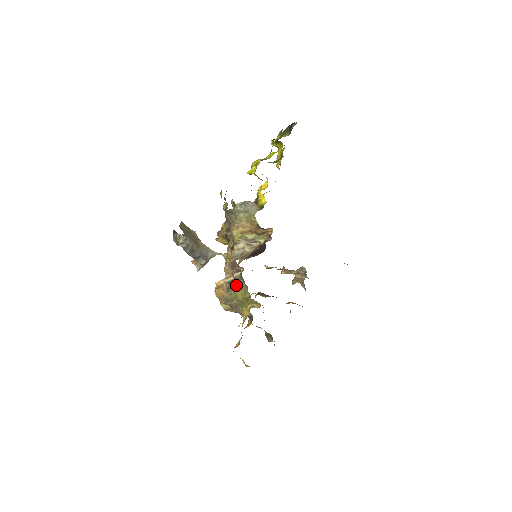
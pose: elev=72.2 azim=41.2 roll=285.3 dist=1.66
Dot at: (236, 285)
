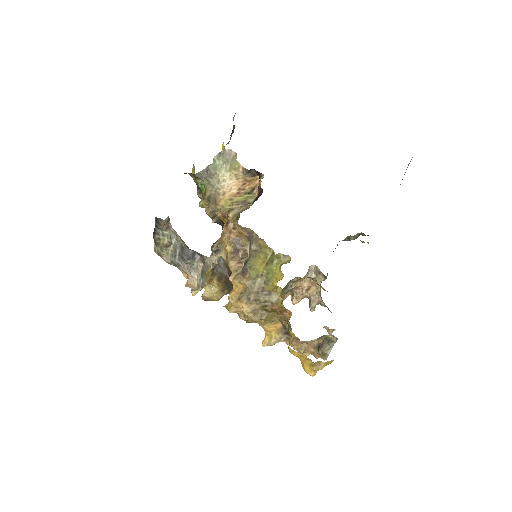
Dot at: (250, 259)
